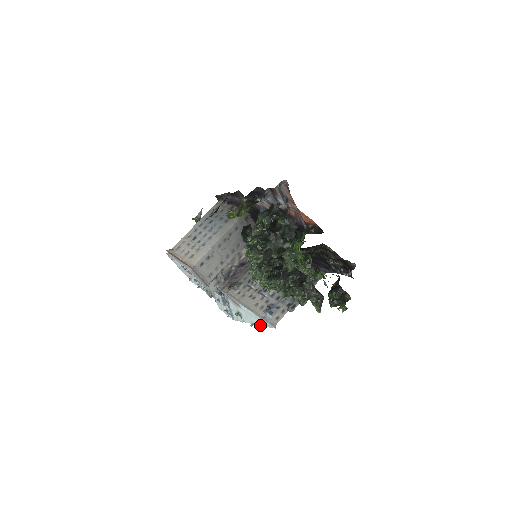
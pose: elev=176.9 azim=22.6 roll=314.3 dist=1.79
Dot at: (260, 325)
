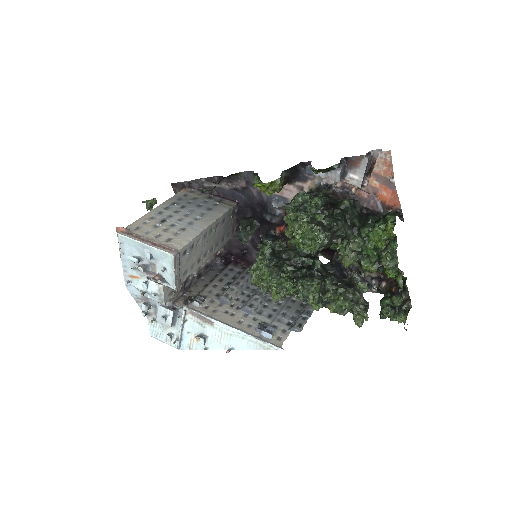
Dot at: (247, 349)
